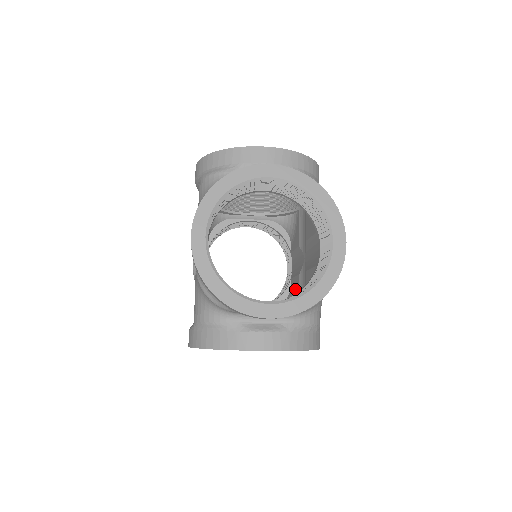
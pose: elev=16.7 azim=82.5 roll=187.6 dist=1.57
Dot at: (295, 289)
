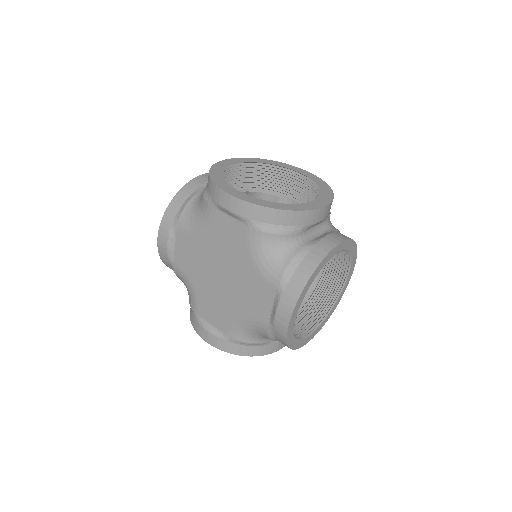
Dot at: occluded
